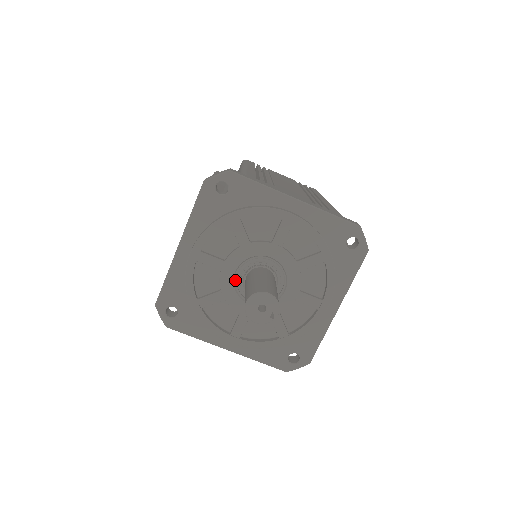
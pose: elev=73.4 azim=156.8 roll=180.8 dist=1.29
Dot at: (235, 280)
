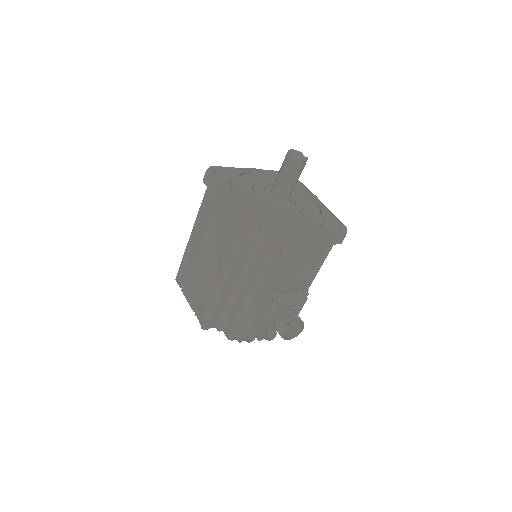
Dot at: (270, 198)
